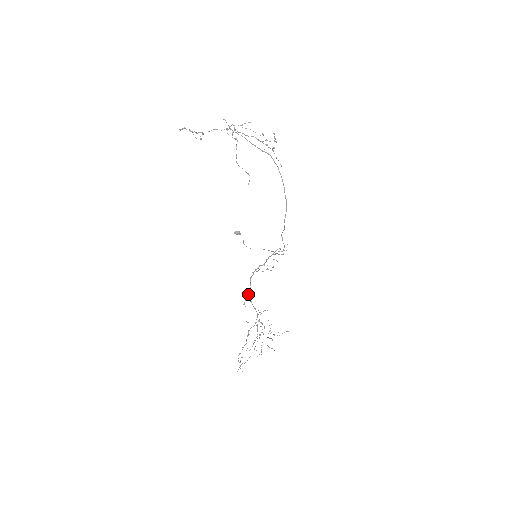
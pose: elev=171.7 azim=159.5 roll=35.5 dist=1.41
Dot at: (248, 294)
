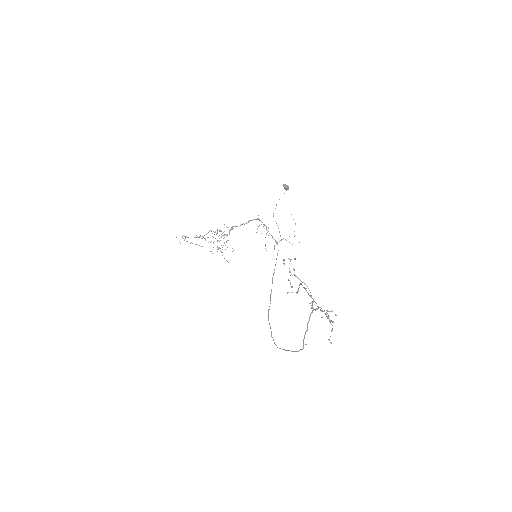
Dot at: occluded
